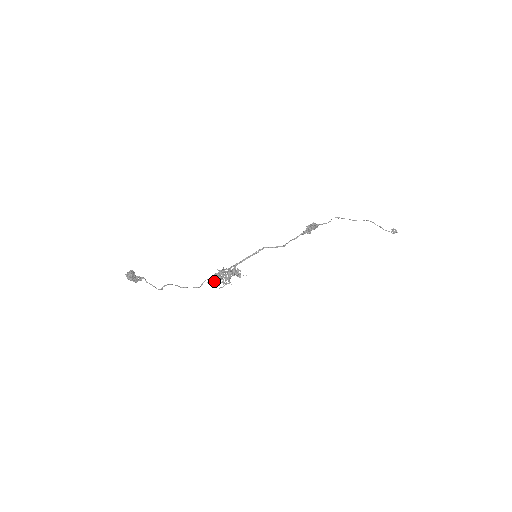
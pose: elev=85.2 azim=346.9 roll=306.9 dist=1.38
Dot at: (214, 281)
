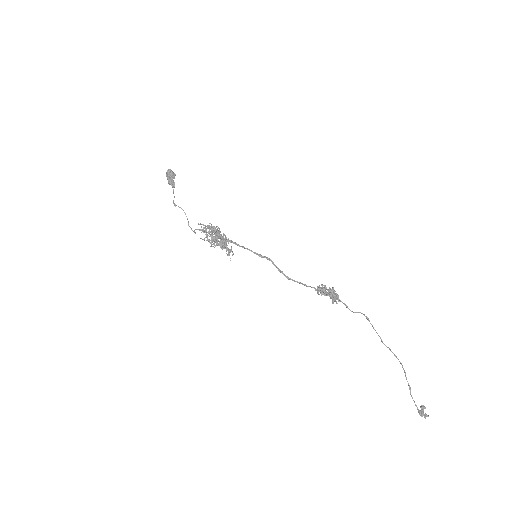
Dot at: (203, 227)
